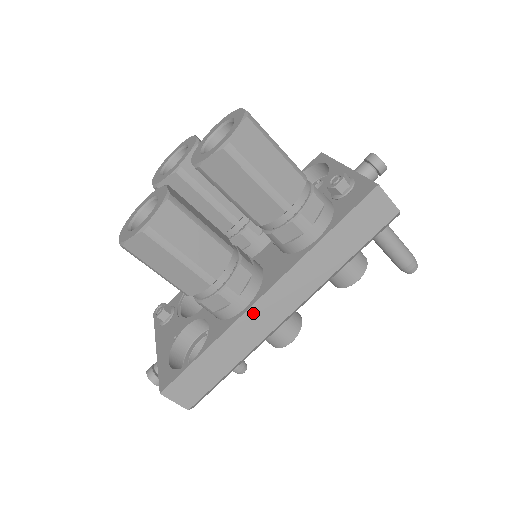
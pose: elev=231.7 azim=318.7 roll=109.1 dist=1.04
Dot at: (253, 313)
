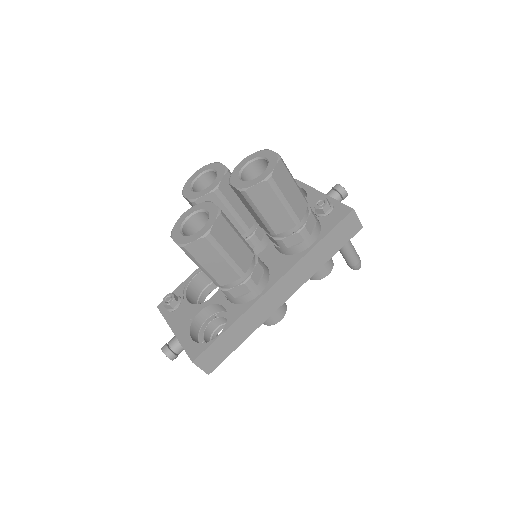
Dot at: (265, 298)
